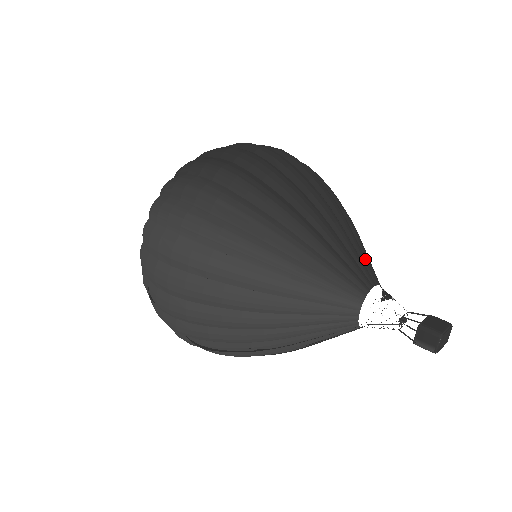
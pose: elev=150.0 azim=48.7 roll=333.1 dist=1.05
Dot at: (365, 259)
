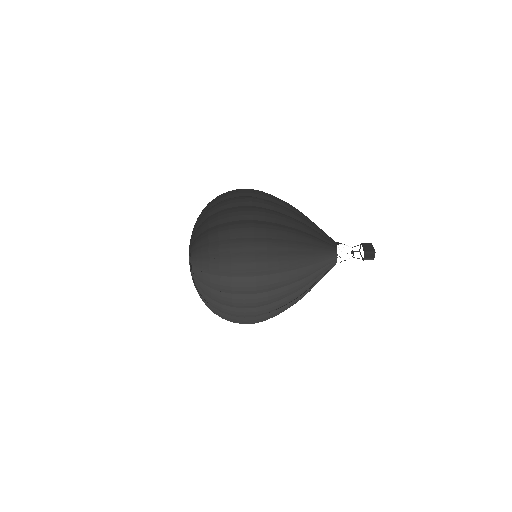
Dot at: (325, 233)
